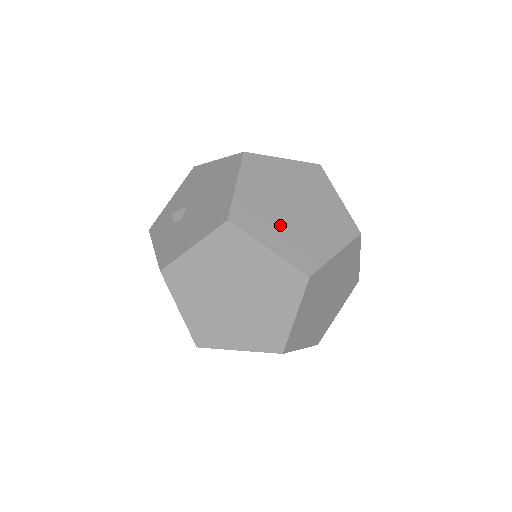
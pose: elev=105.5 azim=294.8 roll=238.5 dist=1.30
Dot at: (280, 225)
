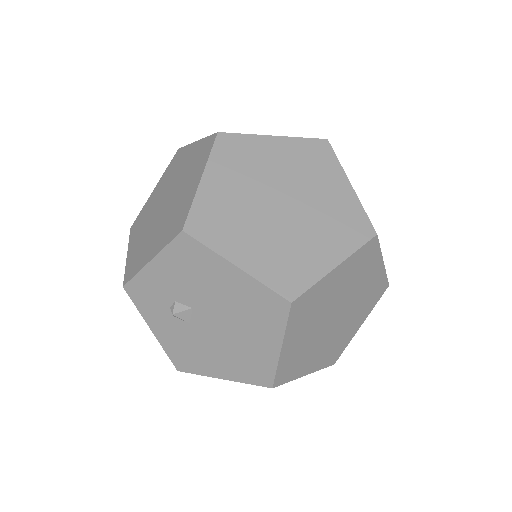
Dot at: (319, 347)
